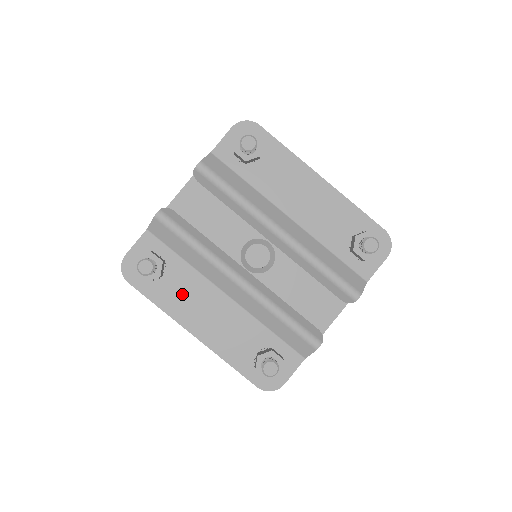
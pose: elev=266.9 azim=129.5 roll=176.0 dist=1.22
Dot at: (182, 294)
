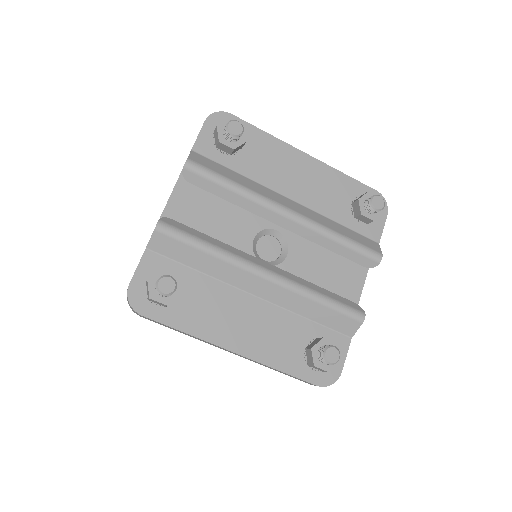
Dot at: (207, 310)
